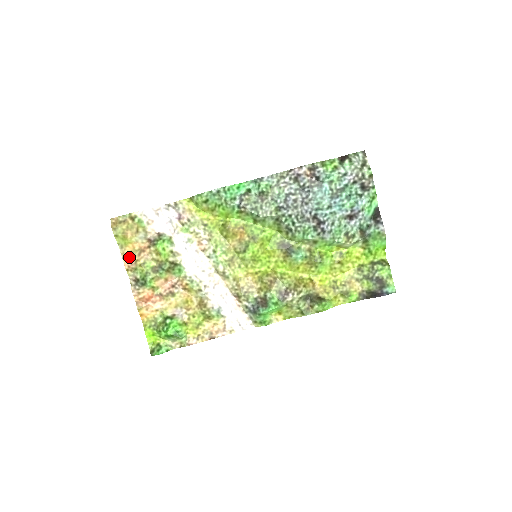
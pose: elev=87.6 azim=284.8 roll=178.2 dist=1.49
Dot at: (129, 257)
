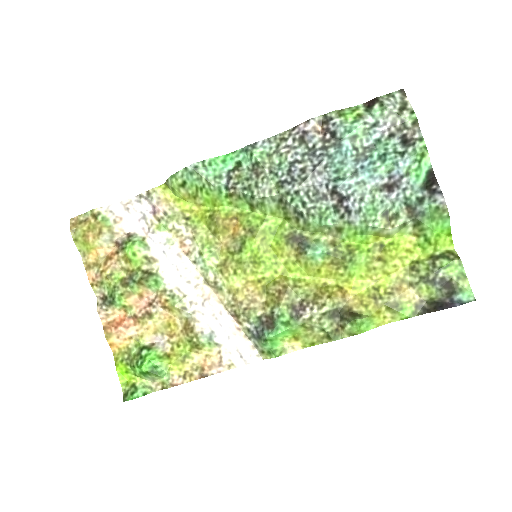
Dot at: (93, 267)
